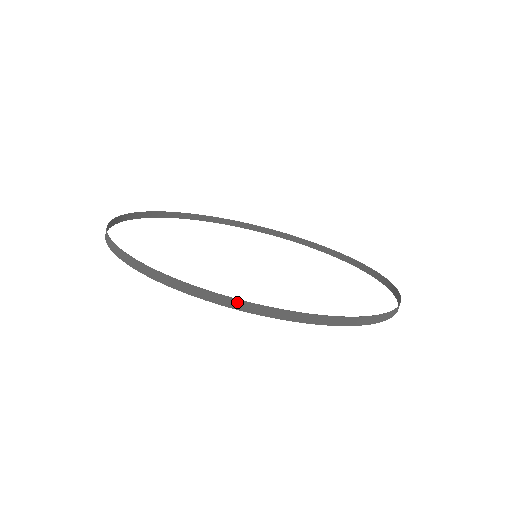
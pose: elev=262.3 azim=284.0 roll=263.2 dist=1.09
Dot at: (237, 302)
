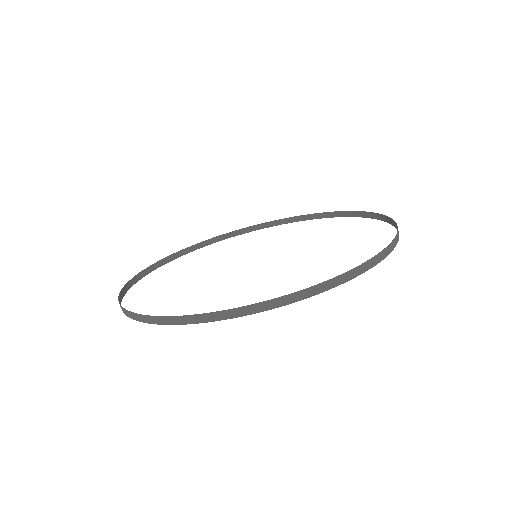
Dot at: (195, 317)
